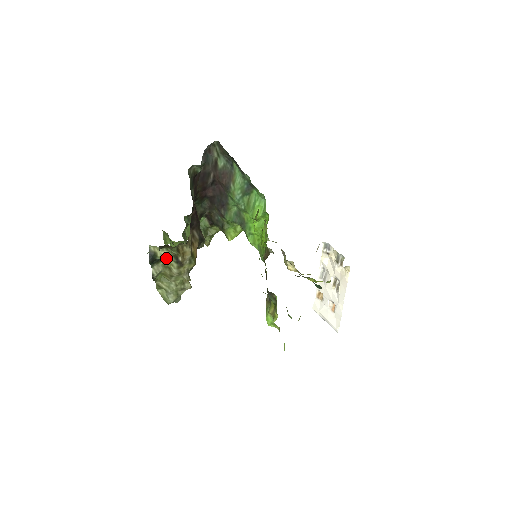
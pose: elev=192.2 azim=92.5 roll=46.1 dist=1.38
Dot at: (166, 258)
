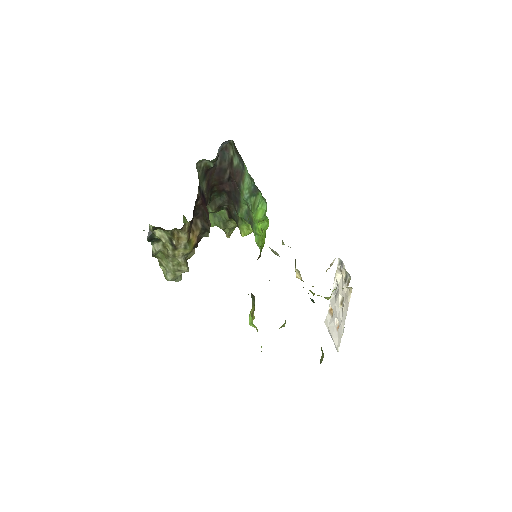
Dot at: (163, 239)
